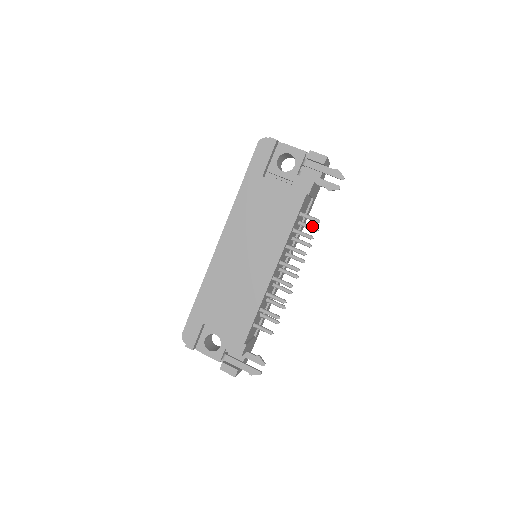
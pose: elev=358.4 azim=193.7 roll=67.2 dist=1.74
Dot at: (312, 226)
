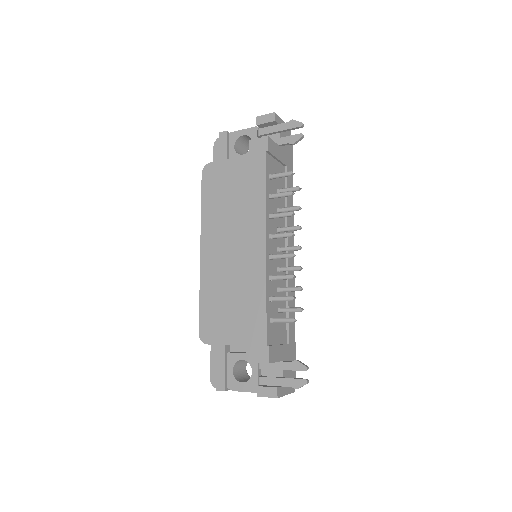
Dot at: (292, 187)
